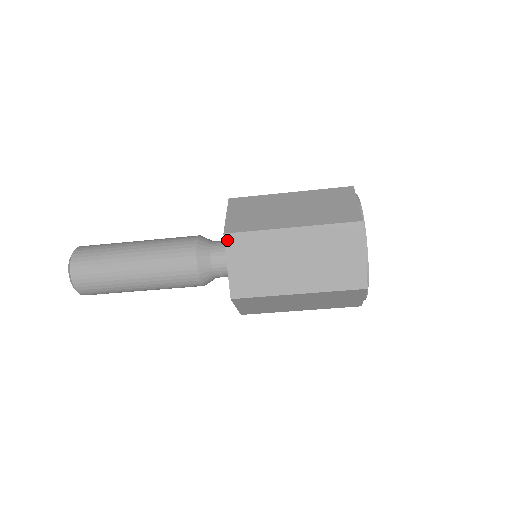
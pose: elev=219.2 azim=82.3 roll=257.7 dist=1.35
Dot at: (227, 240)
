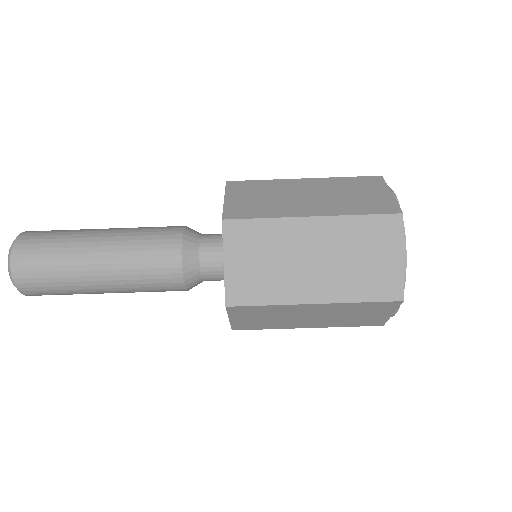
Dot at: (229, 184)
